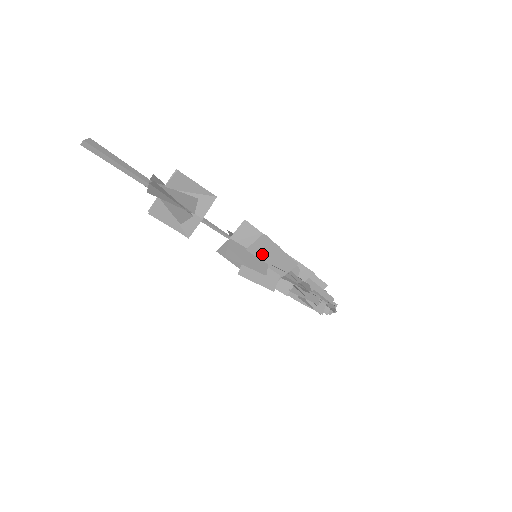
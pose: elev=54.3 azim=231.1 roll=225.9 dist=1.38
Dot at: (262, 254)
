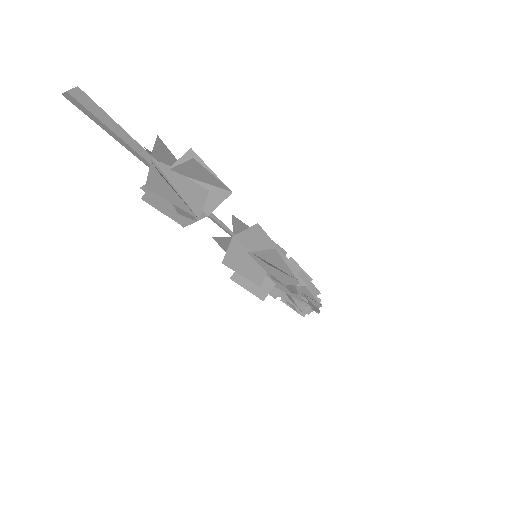
Dot at: (264, 262)
